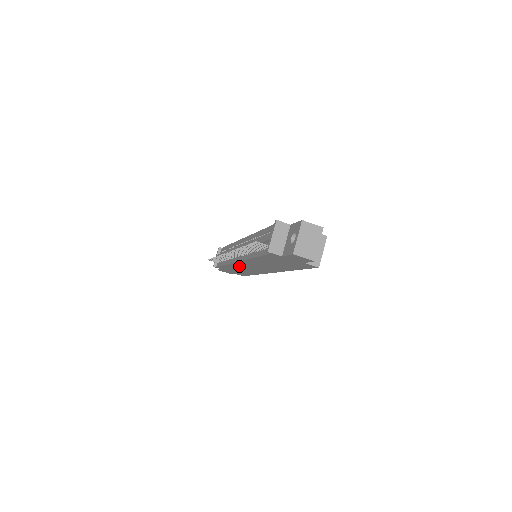
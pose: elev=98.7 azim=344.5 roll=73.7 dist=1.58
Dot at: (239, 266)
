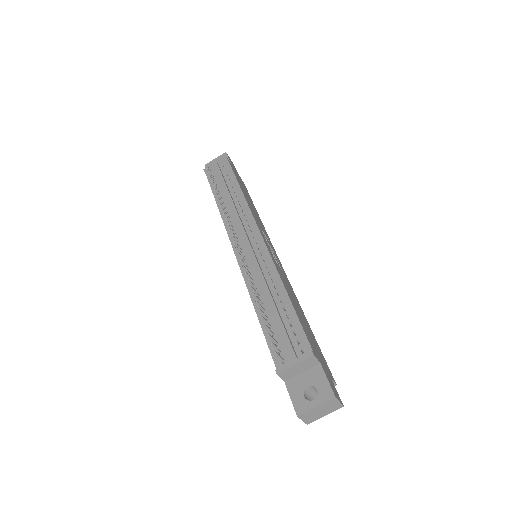
Dot at: occluded
